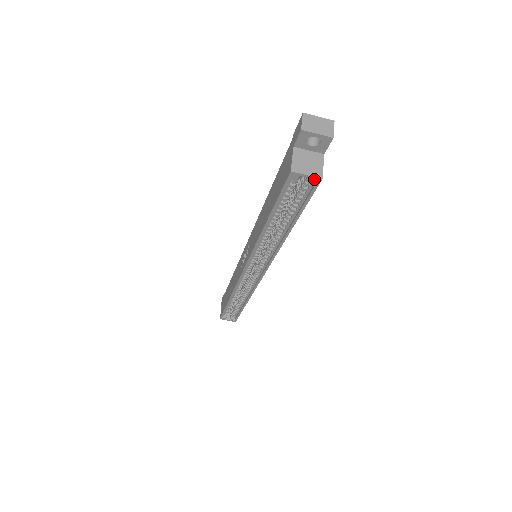
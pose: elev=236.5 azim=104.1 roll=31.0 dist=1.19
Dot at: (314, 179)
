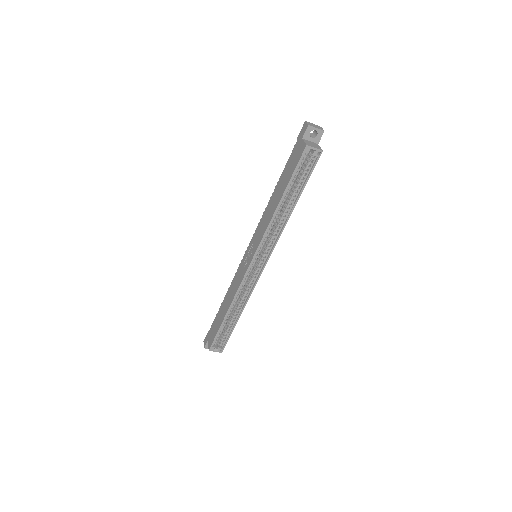
Dot at: (318, 151)
